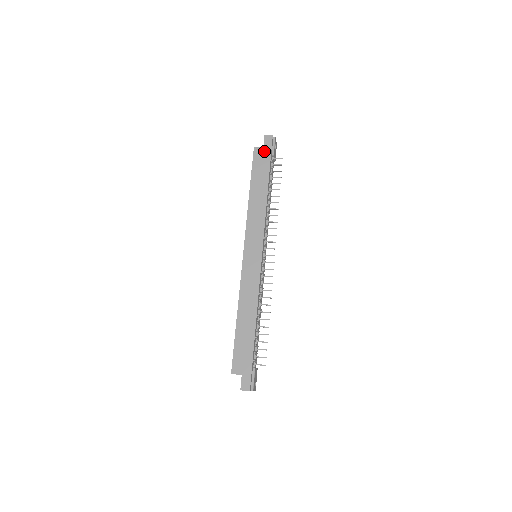
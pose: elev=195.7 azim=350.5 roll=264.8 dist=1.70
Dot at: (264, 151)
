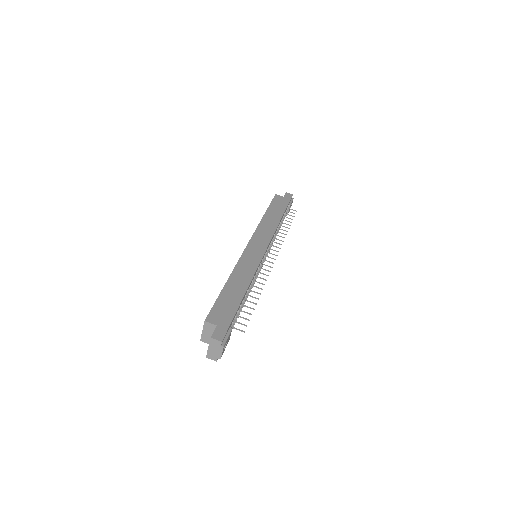
Dot at: (284, 199)
